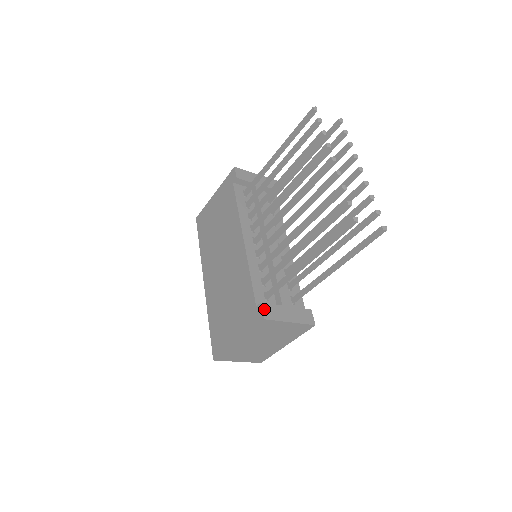
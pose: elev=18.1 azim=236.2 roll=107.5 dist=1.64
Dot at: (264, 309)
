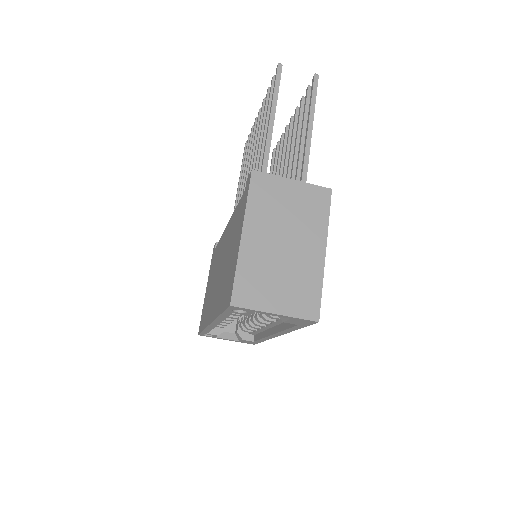
Dot at: occluded
